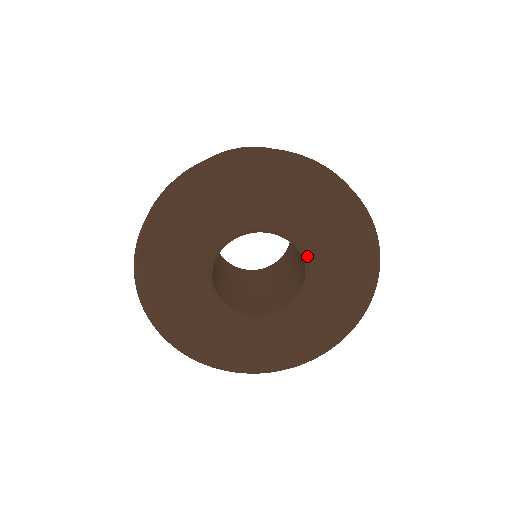
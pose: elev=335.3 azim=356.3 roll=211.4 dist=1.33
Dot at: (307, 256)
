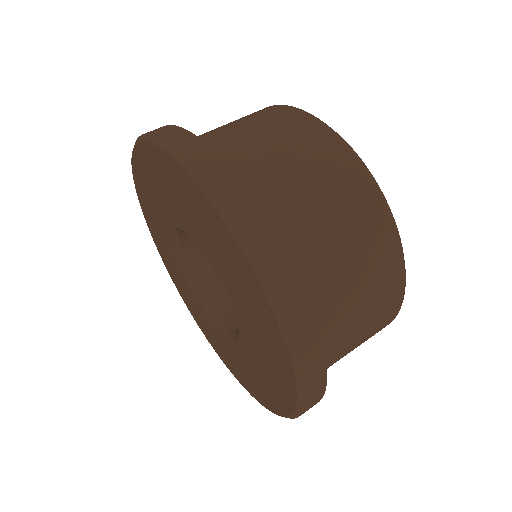
Dot at: (240, 338)
